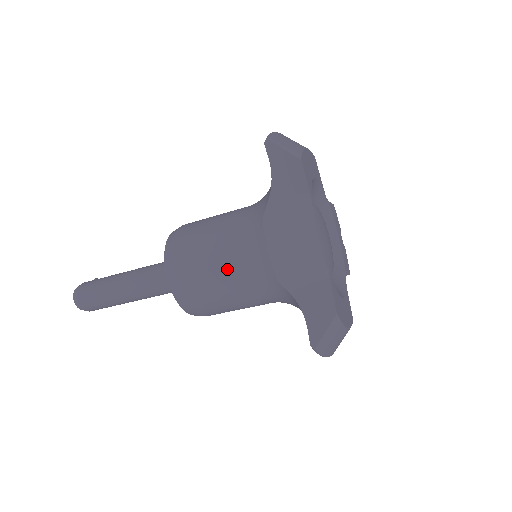
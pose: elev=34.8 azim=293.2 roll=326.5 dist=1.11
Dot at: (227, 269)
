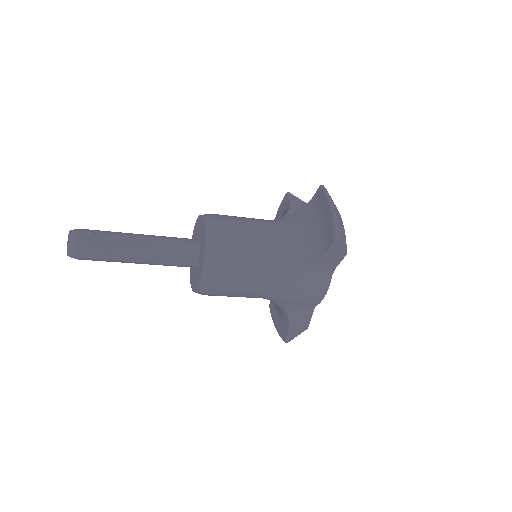
Dot at: (253, 291)
